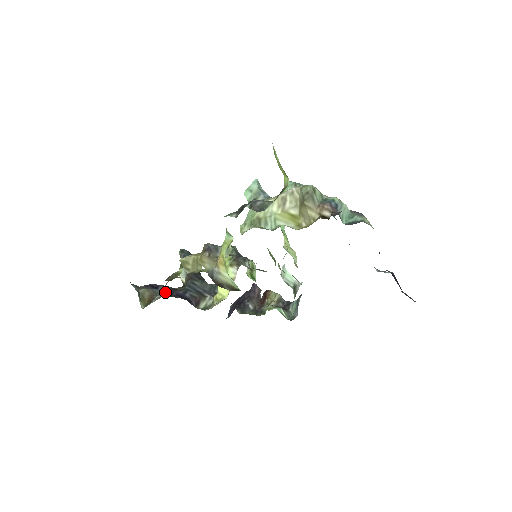
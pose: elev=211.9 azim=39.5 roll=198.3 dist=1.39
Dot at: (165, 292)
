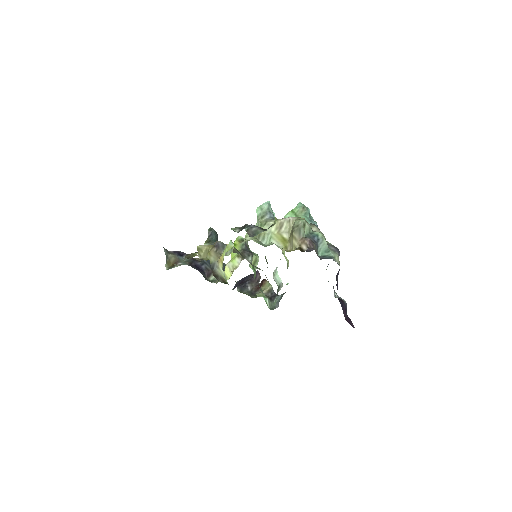
Dot at: (187, 261)
